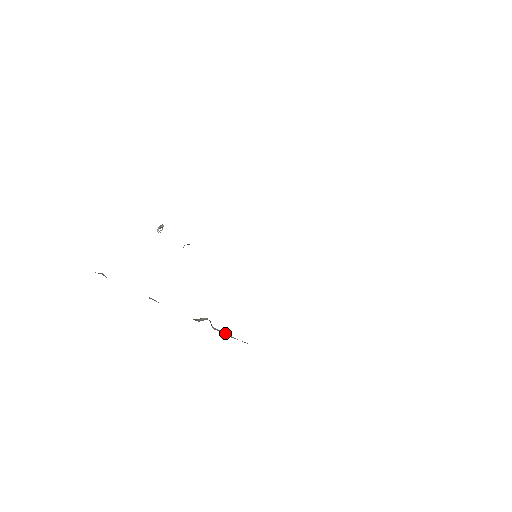
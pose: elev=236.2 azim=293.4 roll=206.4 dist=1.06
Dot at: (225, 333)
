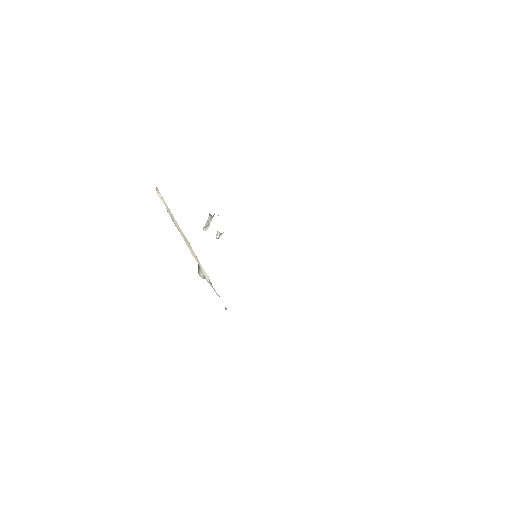
Dot at: (211, 284)
